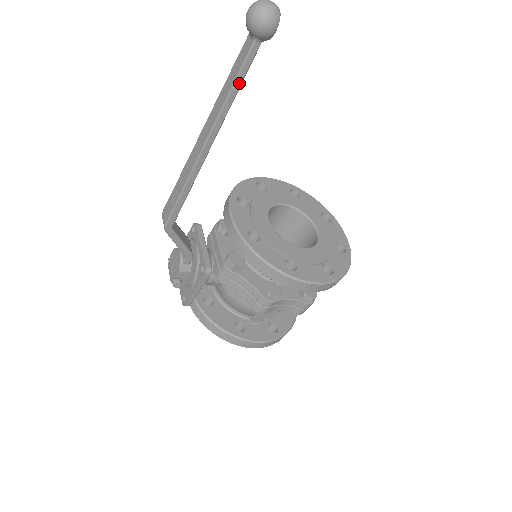
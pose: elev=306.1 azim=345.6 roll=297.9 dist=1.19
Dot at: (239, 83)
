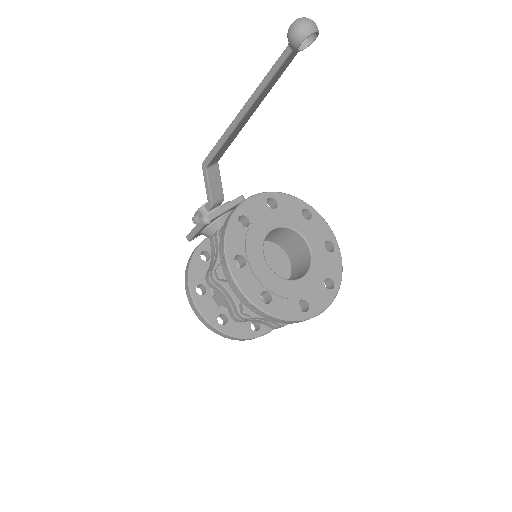
Dot at: (271, 75)
